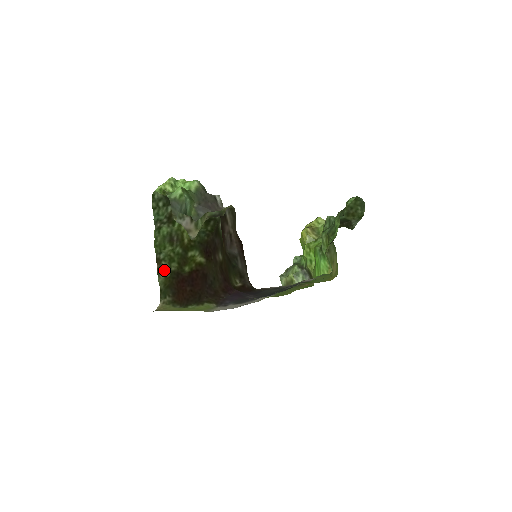
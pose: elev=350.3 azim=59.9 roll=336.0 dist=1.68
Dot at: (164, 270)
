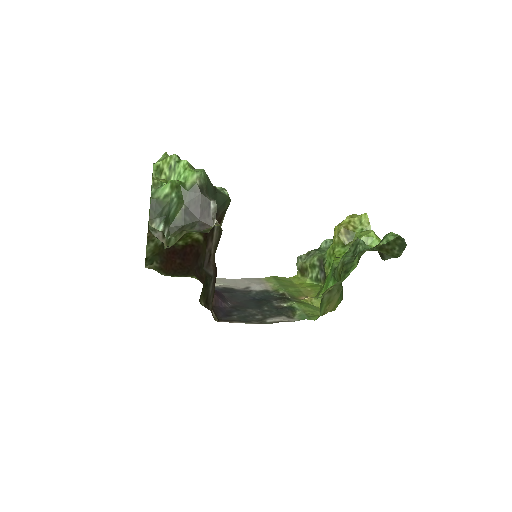
Dot at: (156, 238)
